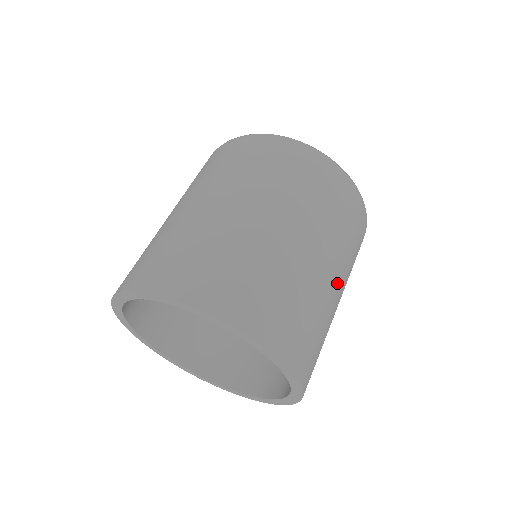
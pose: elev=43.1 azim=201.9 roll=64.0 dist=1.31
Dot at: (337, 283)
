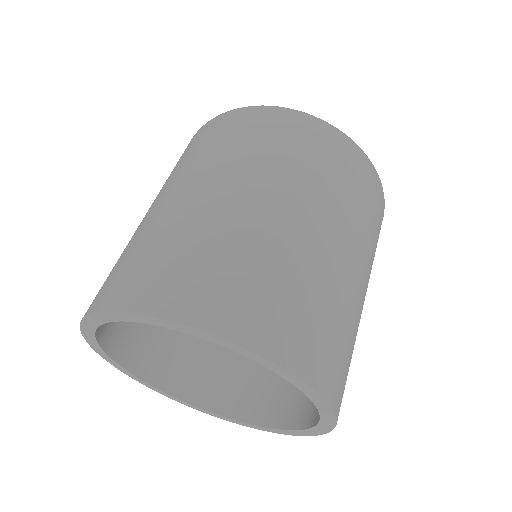
Dot at: (363, 281)
